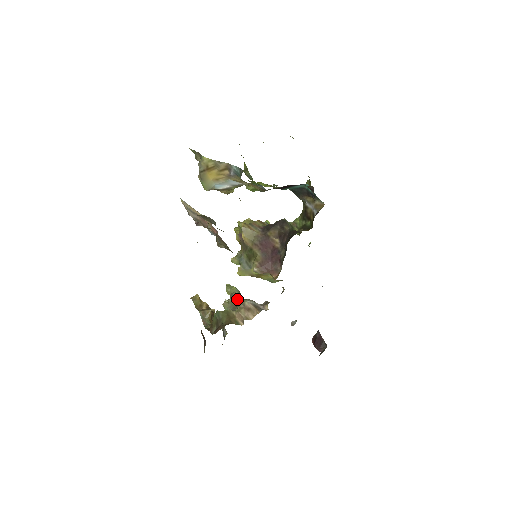
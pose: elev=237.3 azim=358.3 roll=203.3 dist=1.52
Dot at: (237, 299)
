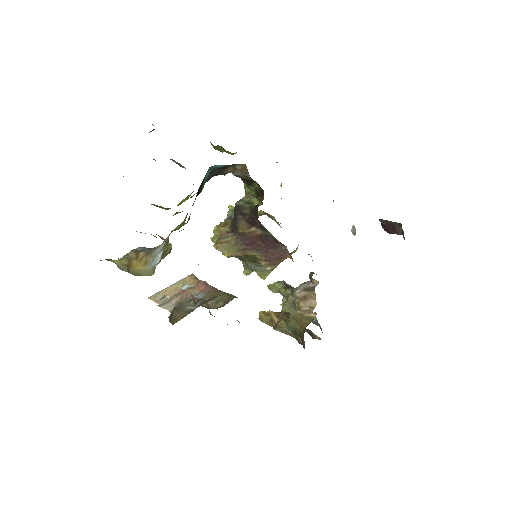
Dot at: (288, 294)
